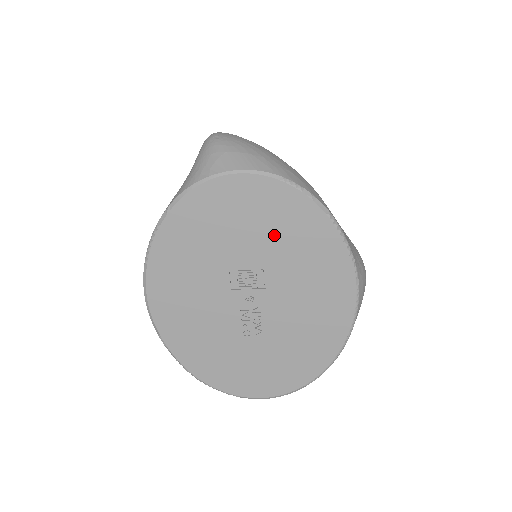
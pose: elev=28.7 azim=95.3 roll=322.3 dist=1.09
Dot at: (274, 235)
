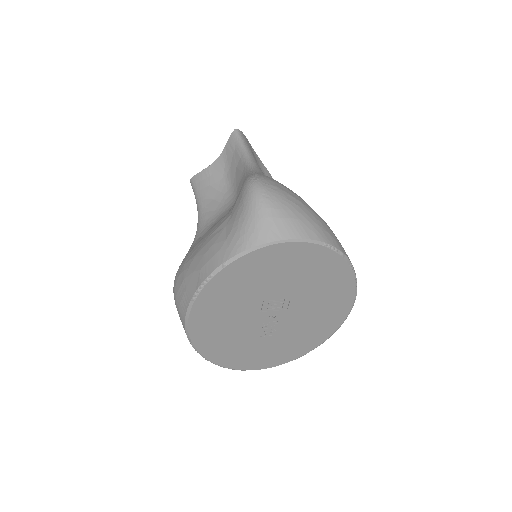
Dot at: (306, 279)
